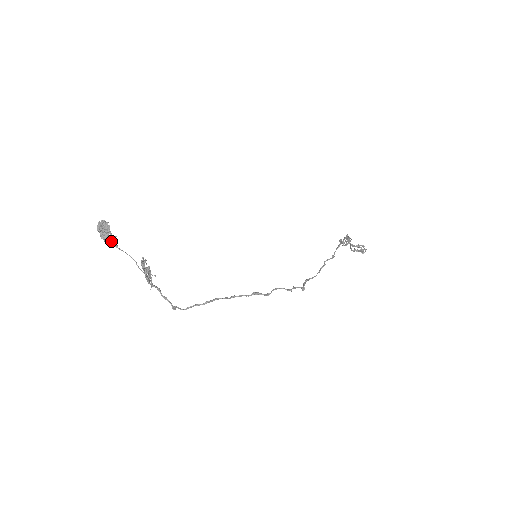
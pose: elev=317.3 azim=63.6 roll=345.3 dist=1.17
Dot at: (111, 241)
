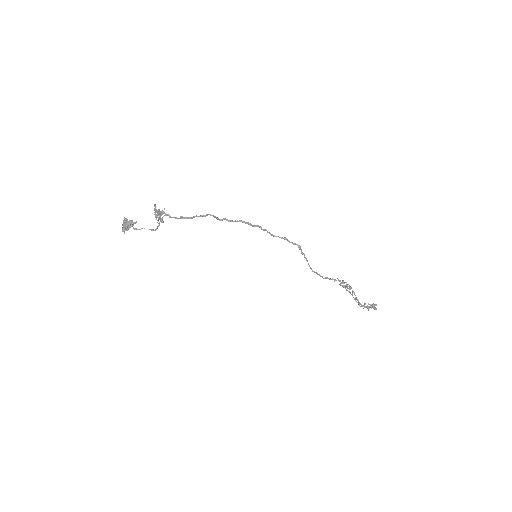
Dot at: (132, 221)
